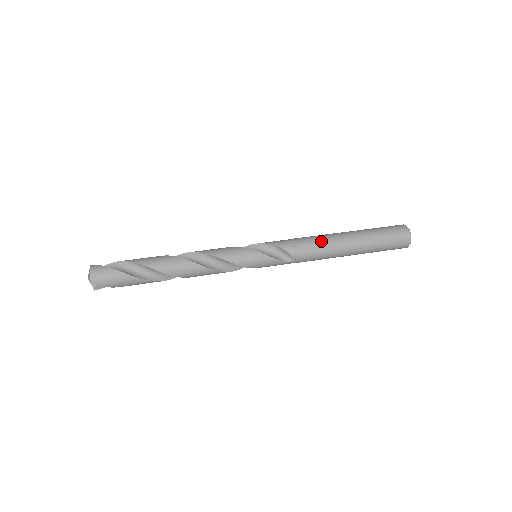
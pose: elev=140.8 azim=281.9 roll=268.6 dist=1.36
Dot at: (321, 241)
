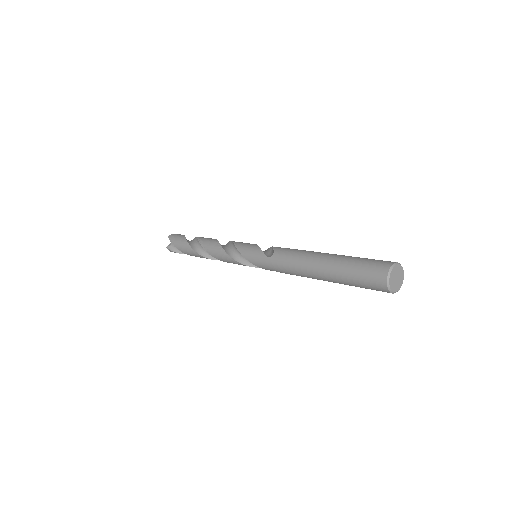
Dot at: (305, 250)
